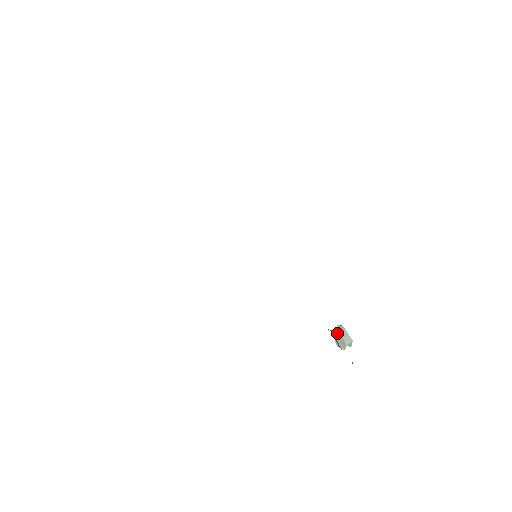
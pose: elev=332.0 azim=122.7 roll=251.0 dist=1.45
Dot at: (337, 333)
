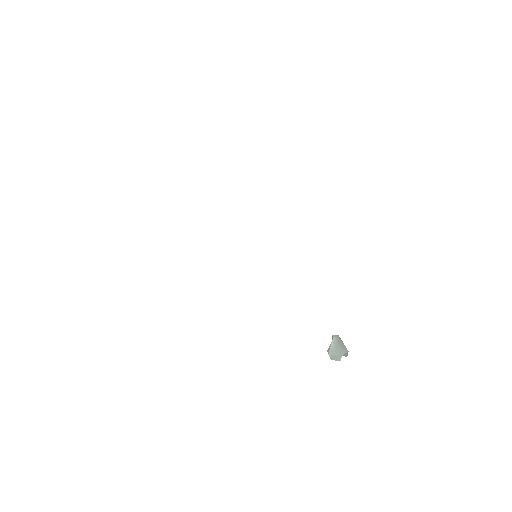
Dot at: (332, 343)
